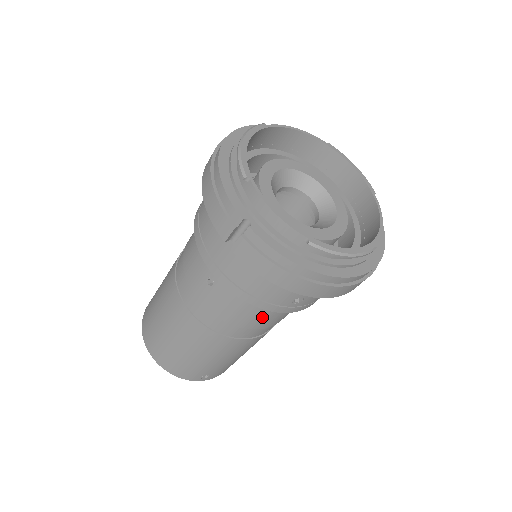
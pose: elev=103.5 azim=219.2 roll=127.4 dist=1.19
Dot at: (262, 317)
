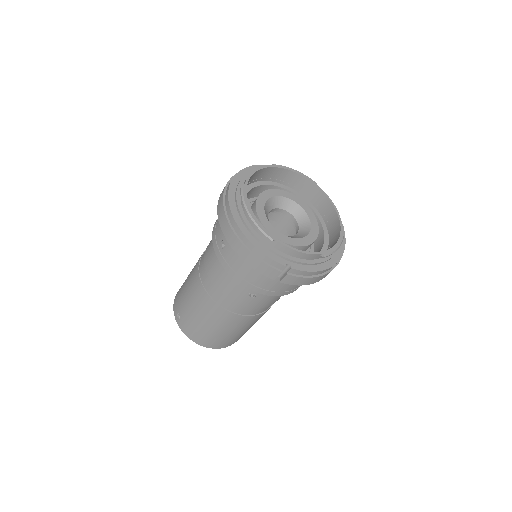
Dot at: occluded
